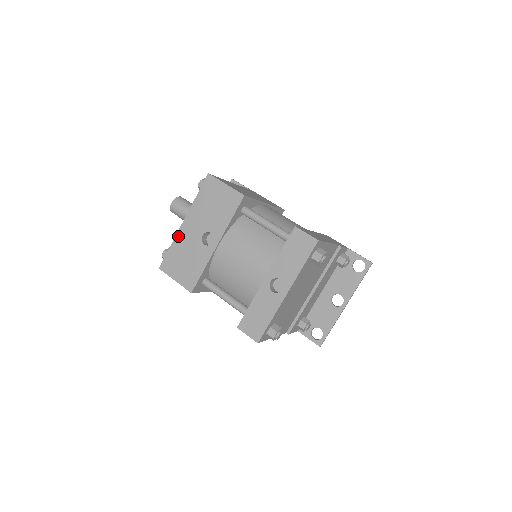
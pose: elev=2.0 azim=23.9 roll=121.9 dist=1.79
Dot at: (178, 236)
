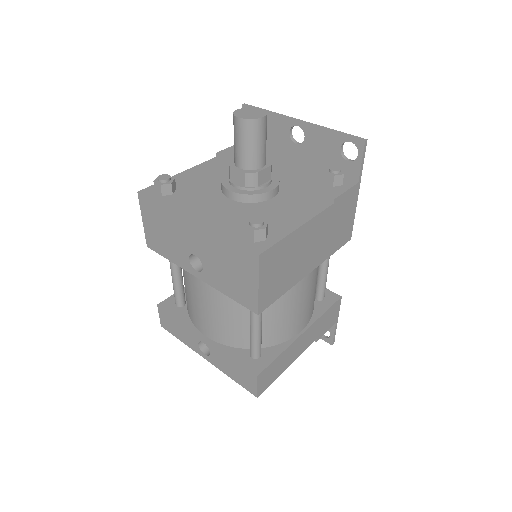
Dot at: (176, 216)
